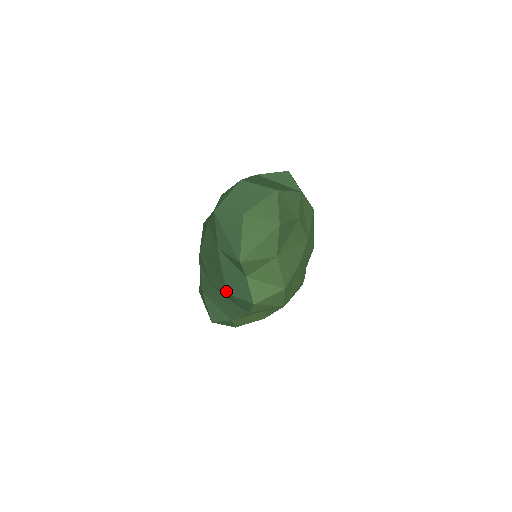
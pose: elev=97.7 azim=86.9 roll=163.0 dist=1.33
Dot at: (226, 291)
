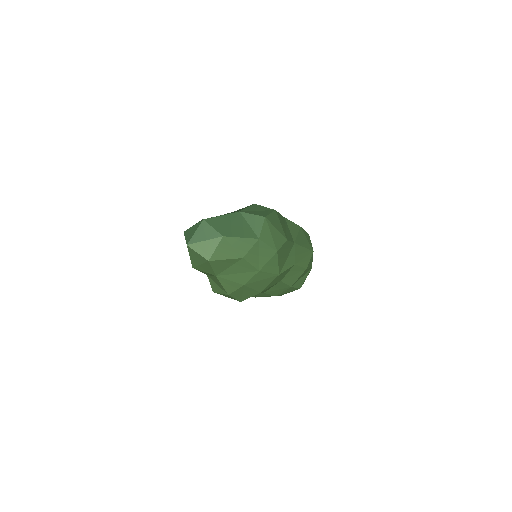
Dot at: occluded
